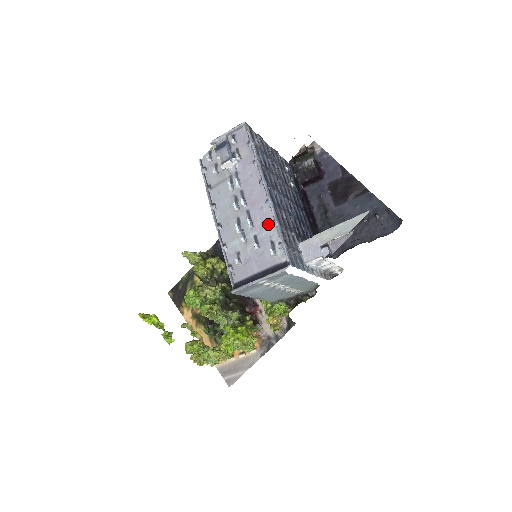
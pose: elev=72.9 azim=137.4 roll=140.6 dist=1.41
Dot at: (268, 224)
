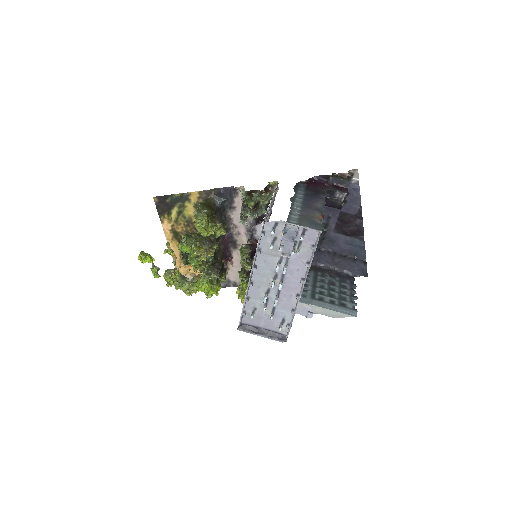
Dot at: (288, 308)
